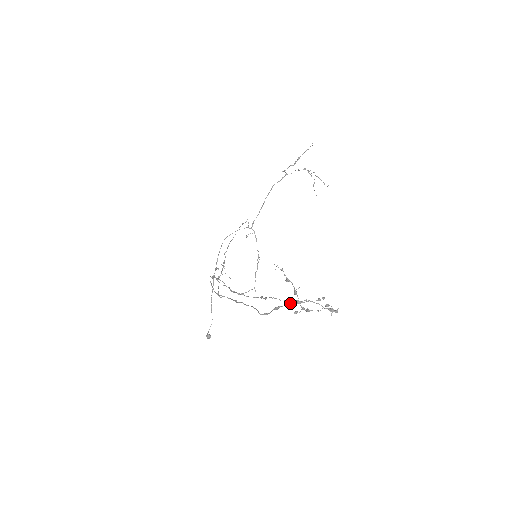
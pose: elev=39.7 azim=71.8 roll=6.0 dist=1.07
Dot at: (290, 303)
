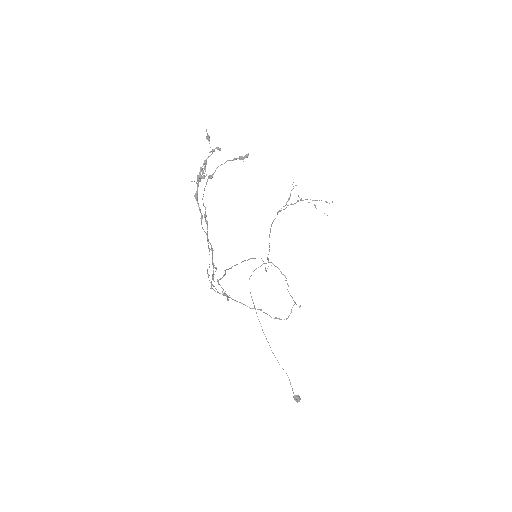
Dot at: occluded
